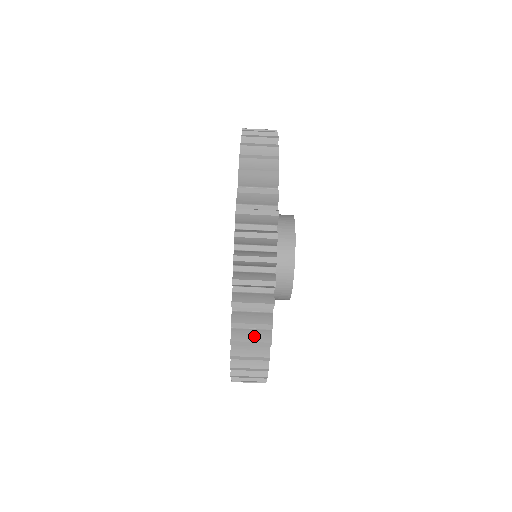
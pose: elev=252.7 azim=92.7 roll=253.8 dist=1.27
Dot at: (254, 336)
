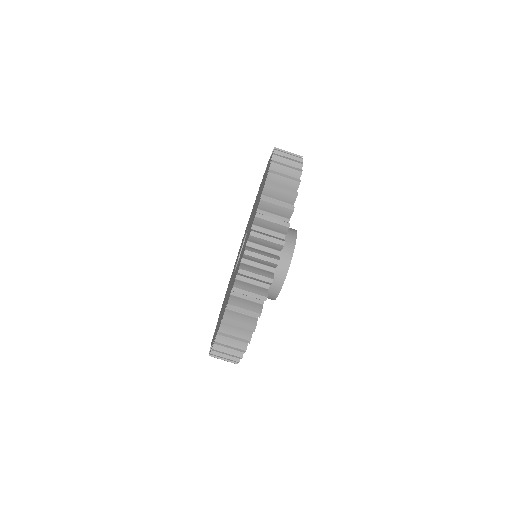
Dot at: occluded
